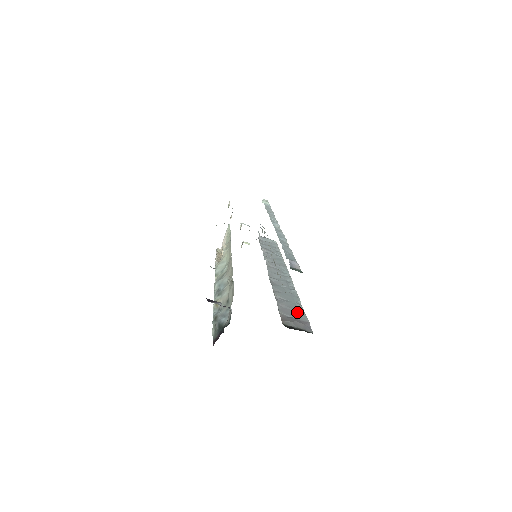
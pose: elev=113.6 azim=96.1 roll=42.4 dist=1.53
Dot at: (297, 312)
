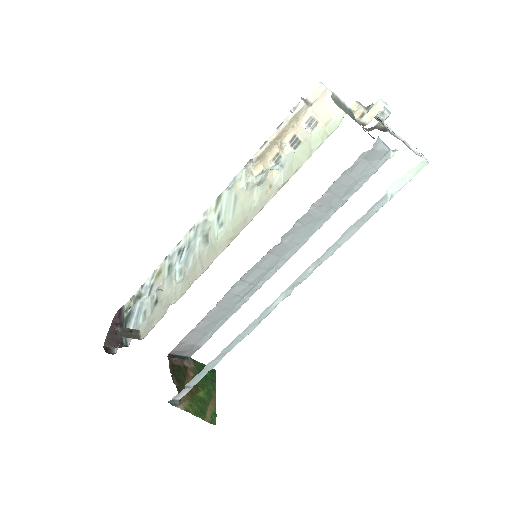
Dot at: (205, 335)
